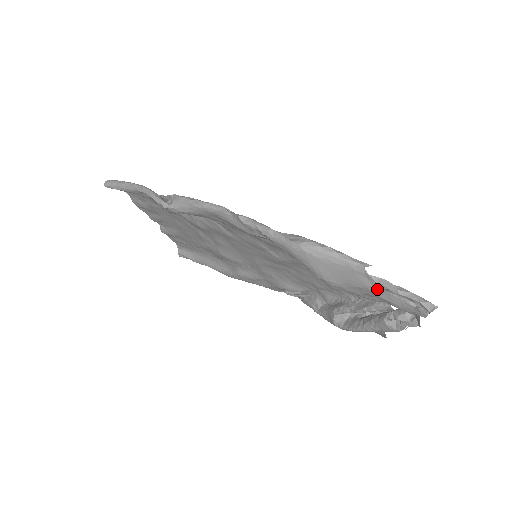
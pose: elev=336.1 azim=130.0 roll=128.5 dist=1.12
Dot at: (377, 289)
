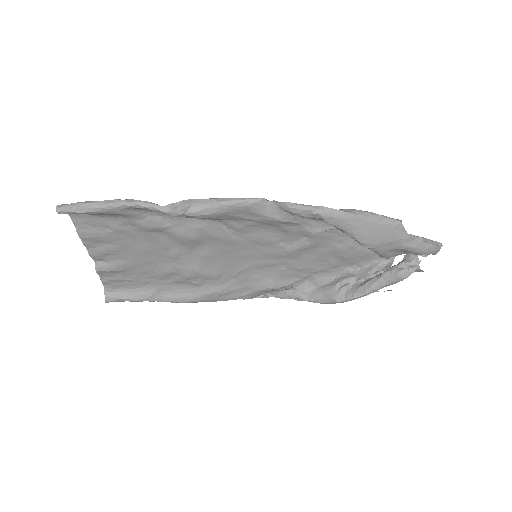
Dot at: (407, 239)
